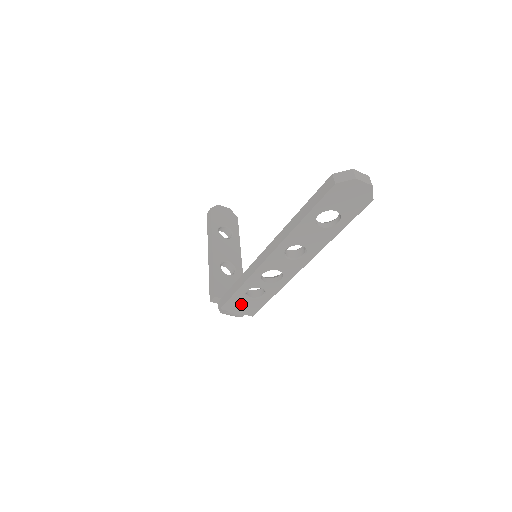
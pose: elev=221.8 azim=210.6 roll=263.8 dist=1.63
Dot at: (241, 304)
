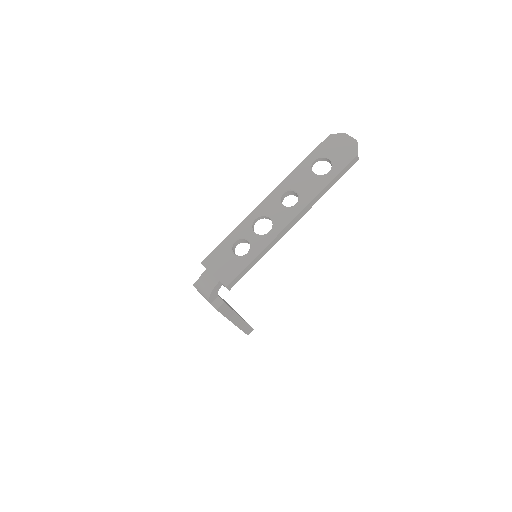
Dot at: (222, 261)
